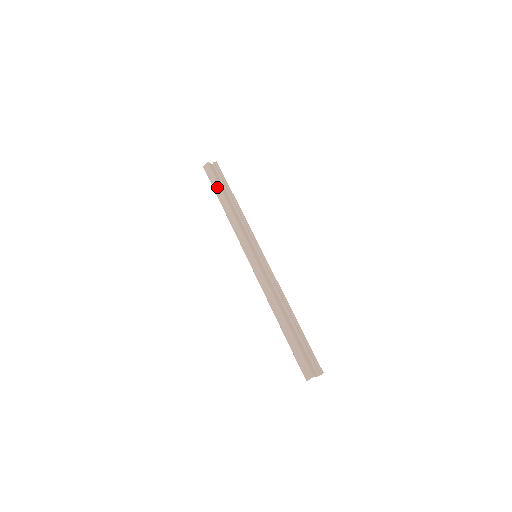
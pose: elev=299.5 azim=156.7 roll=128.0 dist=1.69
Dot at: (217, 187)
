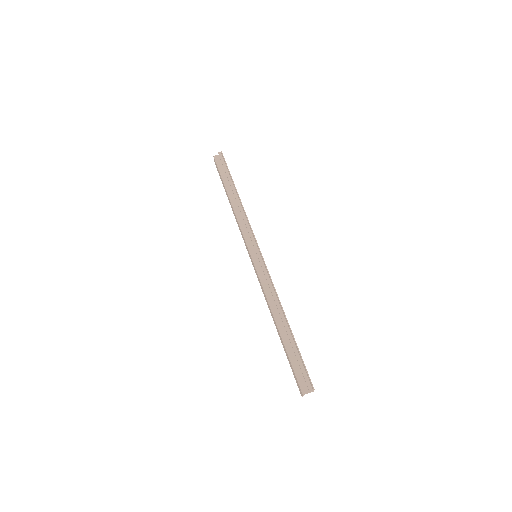
Dot at: (222, 183)
